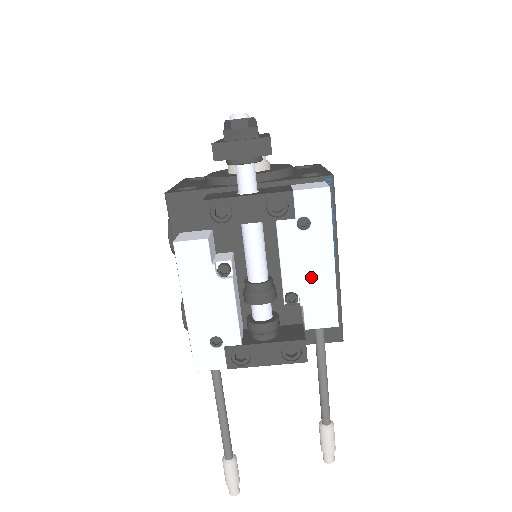
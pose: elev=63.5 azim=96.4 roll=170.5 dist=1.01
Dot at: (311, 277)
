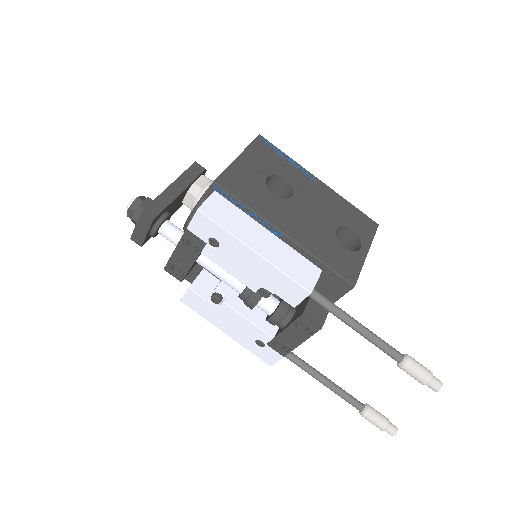
Dot at: (256, 272)
